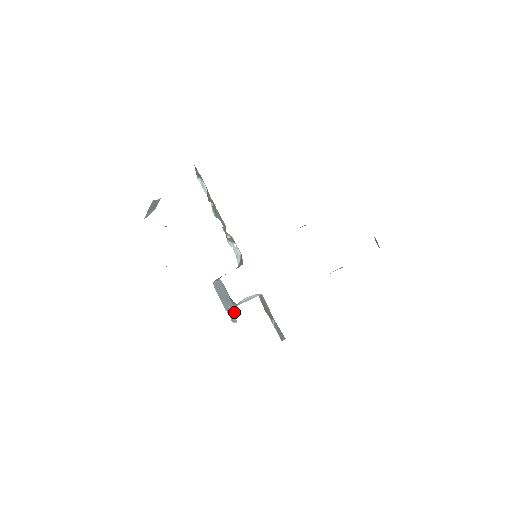
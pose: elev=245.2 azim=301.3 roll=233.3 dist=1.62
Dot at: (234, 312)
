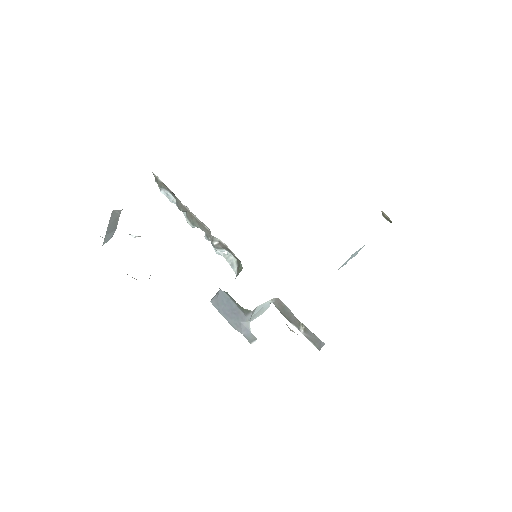
Dot at: (249, 328)
